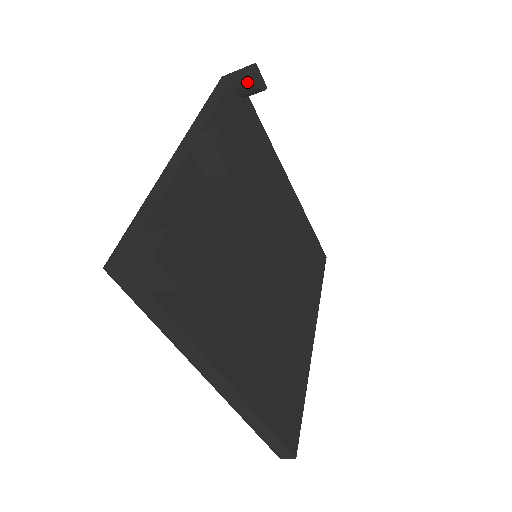
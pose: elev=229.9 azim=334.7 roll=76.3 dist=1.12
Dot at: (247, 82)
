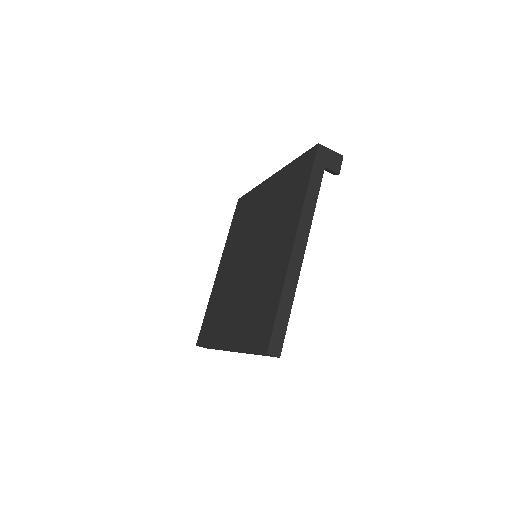
Dot at: occluded
